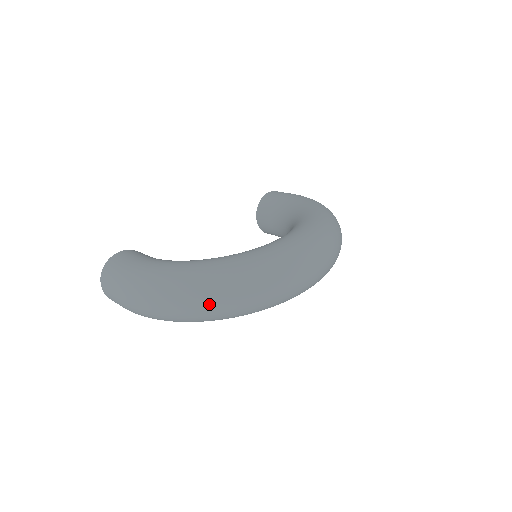
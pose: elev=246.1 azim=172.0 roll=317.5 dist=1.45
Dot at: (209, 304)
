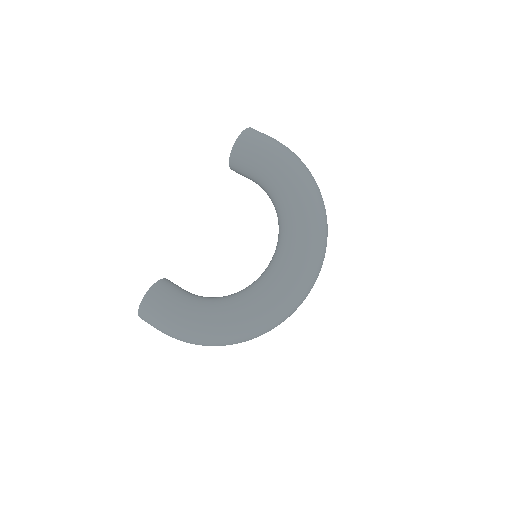
Dot at: occluded
